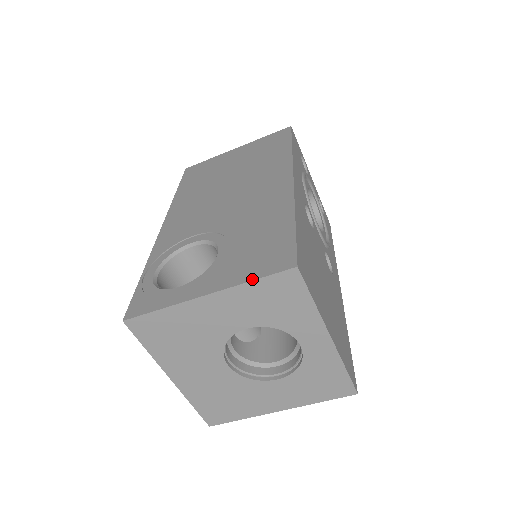
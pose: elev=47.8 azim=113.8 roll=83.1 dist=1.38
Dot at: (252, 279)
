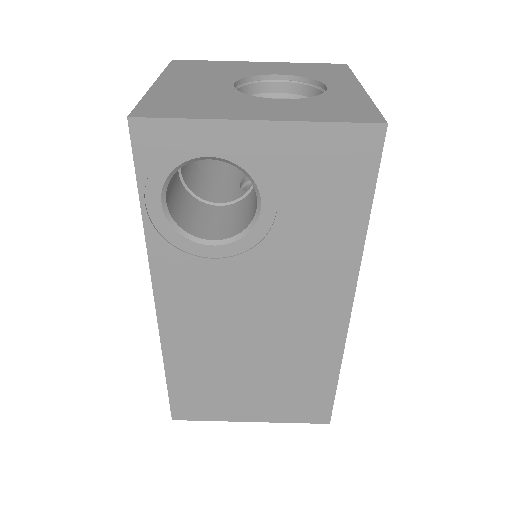
Dot at: occluded
